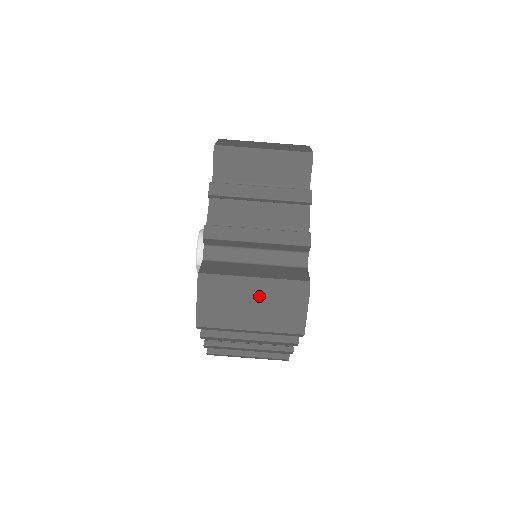
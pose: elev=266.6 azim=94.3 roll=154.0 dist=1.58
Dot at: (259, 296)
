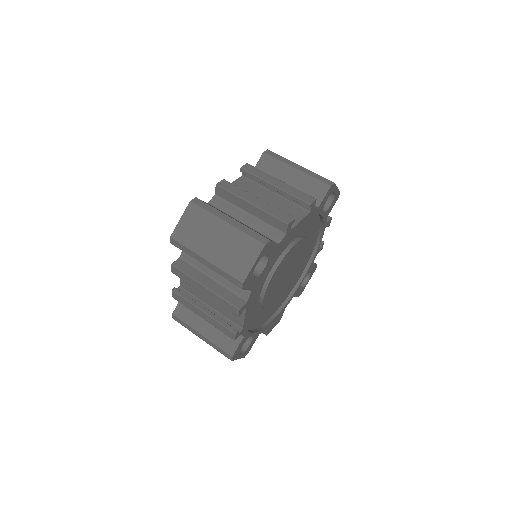
Dot at: (226, 232)
